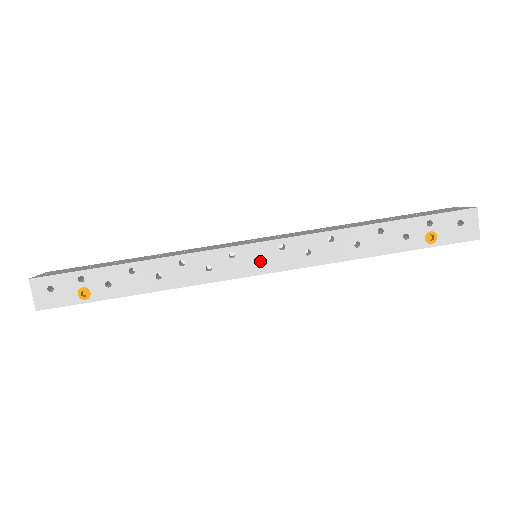
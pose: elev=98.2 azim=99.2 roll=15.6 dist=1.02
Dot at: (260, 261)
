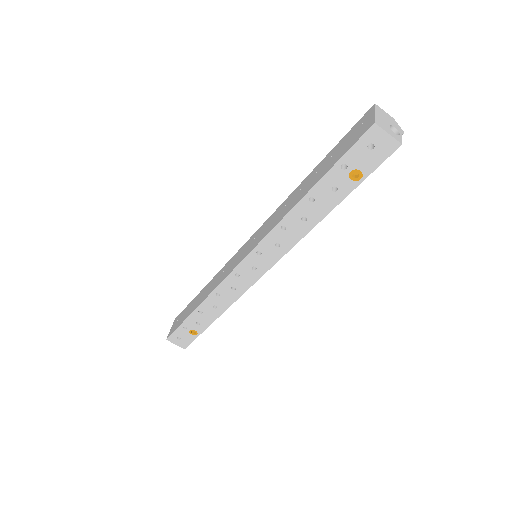
Dot at: (257, 265)
